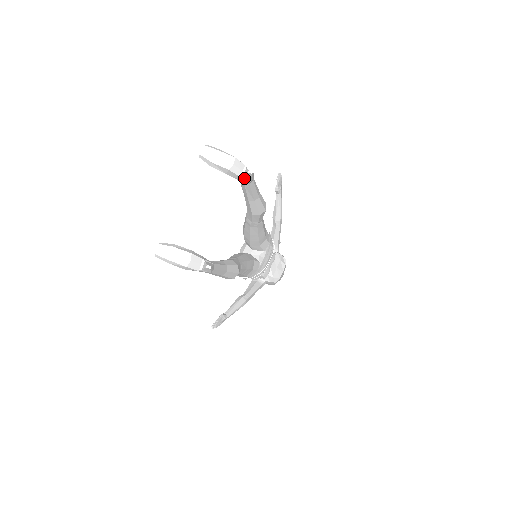
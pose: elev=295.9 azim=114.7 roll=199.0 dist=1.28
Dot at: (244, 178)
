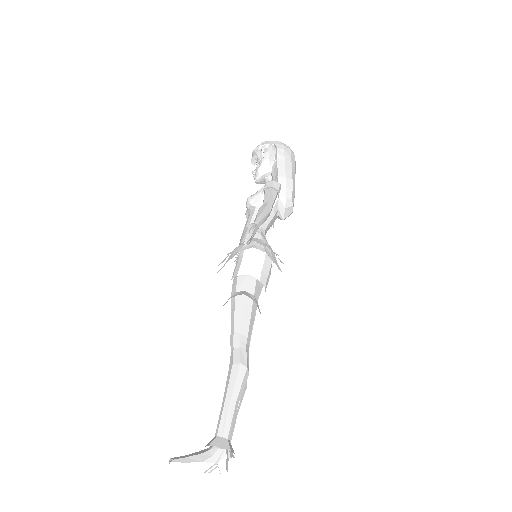
Dot at: (219, 461)
